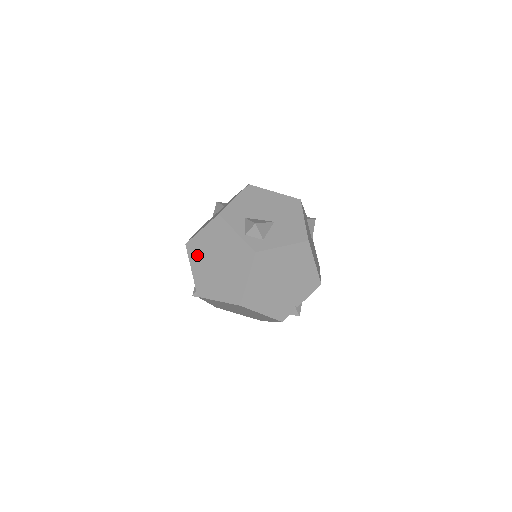
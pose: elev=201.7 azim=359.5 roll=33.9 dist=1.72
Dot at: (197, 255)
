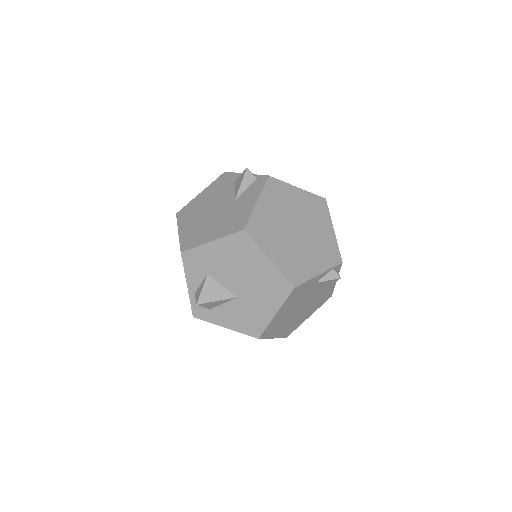
Dot at: occluded
